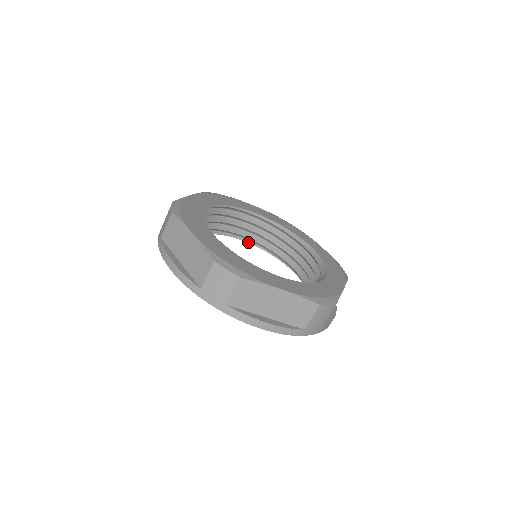
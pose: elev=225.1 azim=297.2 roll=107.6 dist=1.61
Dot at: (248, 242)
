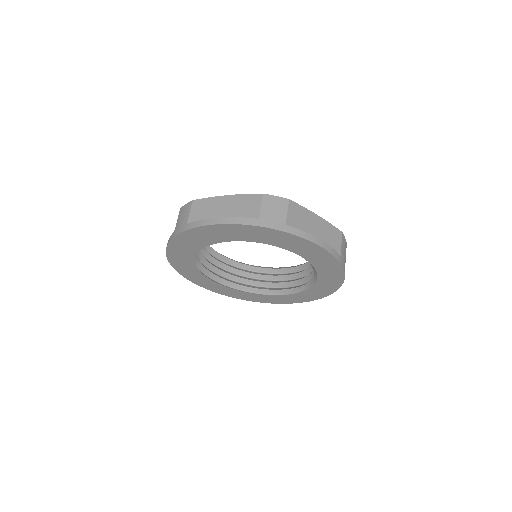
Dot at: (224, 286)
